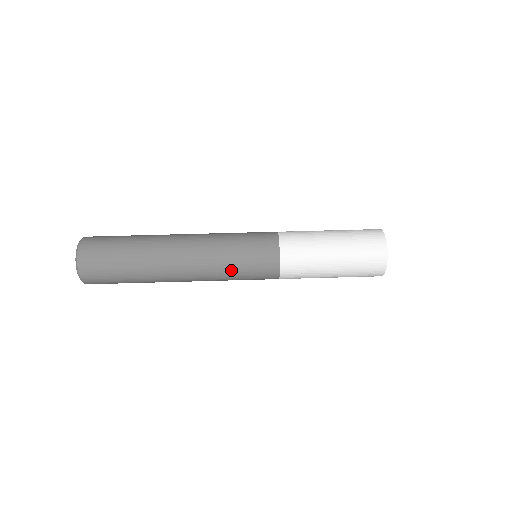
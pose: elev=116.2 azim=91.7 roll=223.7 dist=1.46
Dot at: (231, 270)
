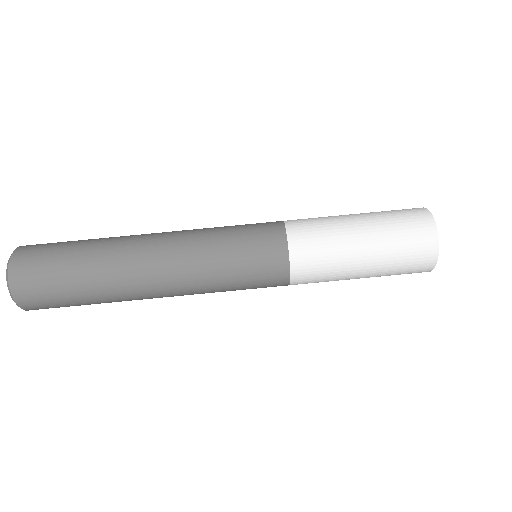
Dot at: (220, 260)
